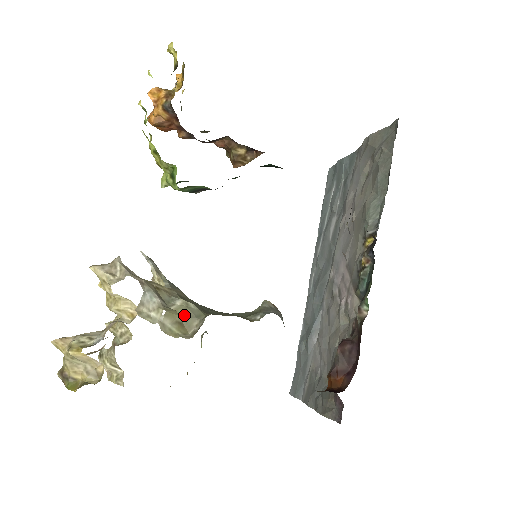
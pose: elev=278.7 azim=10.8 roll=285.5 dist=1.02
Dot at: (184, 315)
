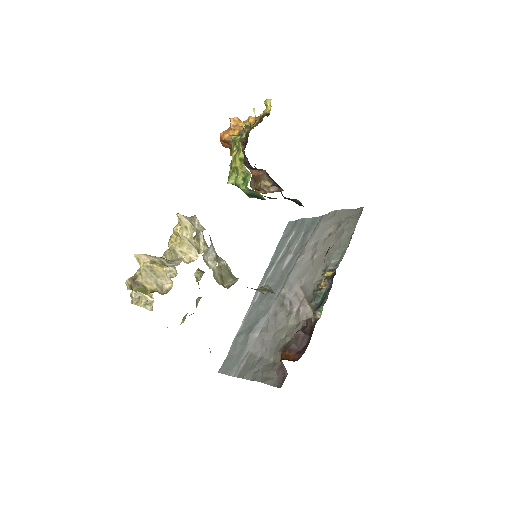
Dot at: (225, 272)
